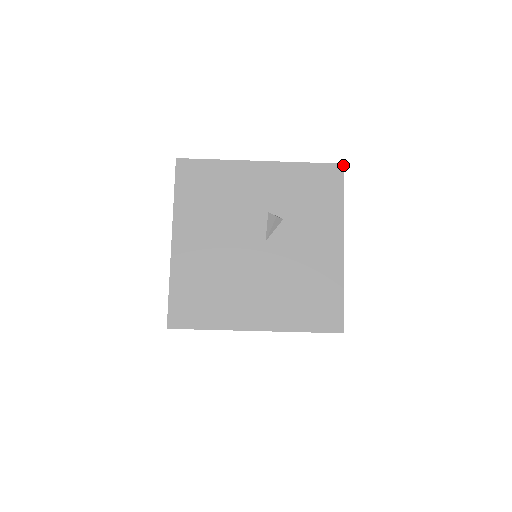
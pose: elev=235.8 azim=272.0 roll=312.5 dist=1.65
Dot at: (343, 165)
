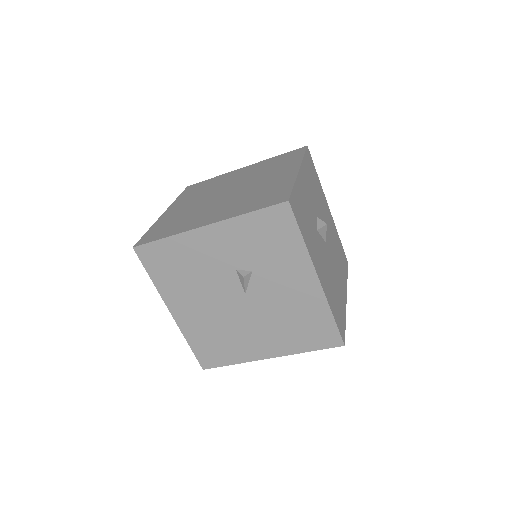
Dot at: (288, 202)
